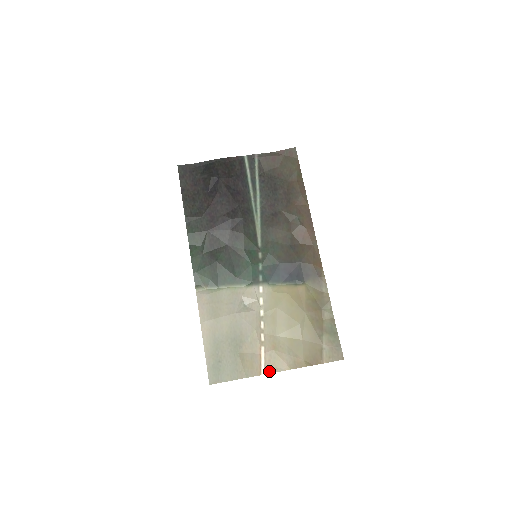
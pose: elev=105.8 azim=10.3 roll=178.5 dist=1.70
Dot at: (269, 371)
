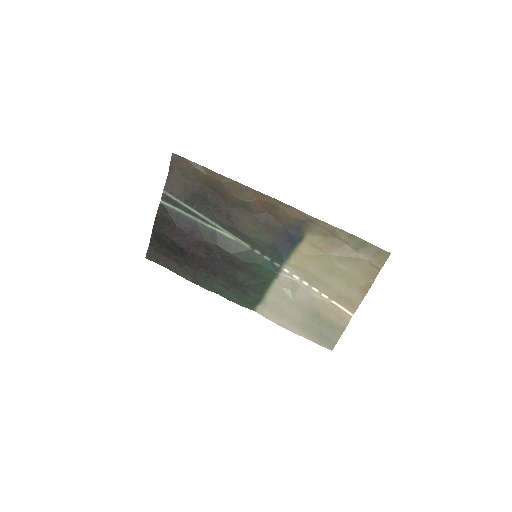
Dot at: (354, 310)
